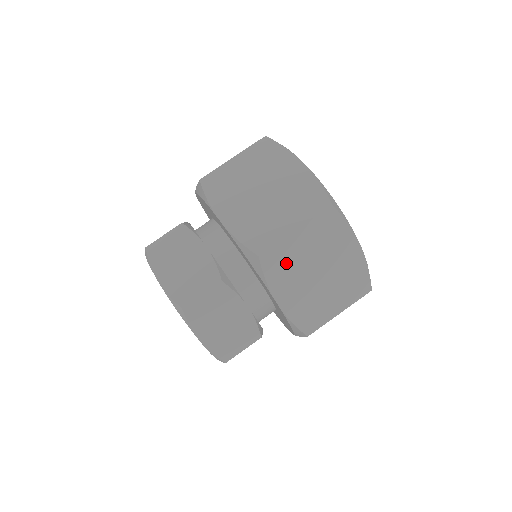
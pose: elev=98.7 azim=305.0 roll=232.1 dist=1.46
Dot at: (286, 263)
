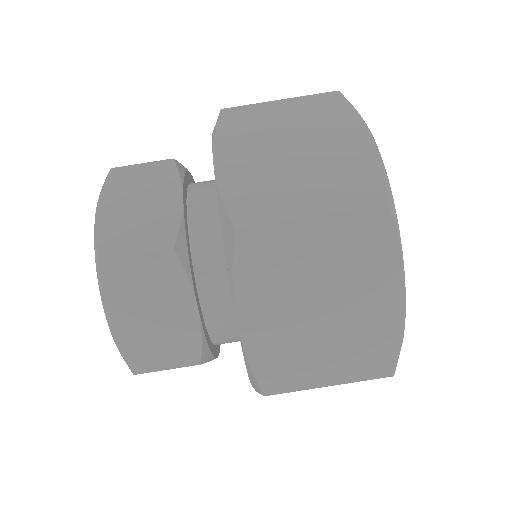
Dot at: occluded
